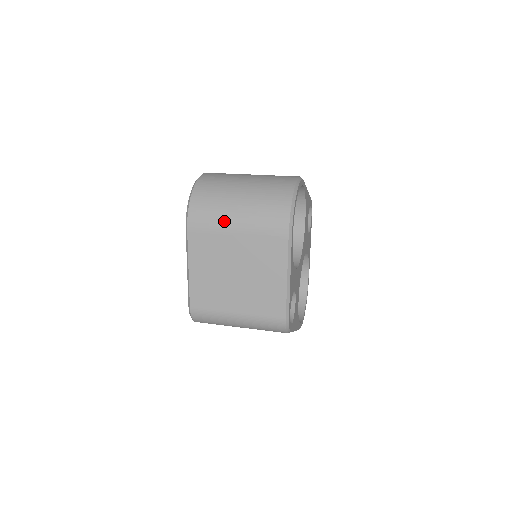
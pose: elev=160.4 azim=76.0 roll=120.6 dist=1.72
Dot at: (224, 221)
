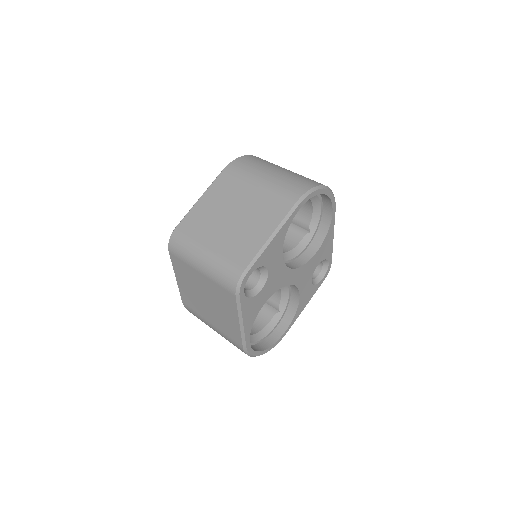
Dot at: (255, 174)
